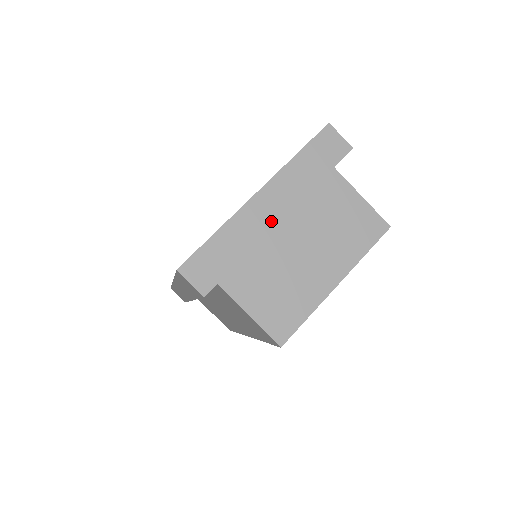
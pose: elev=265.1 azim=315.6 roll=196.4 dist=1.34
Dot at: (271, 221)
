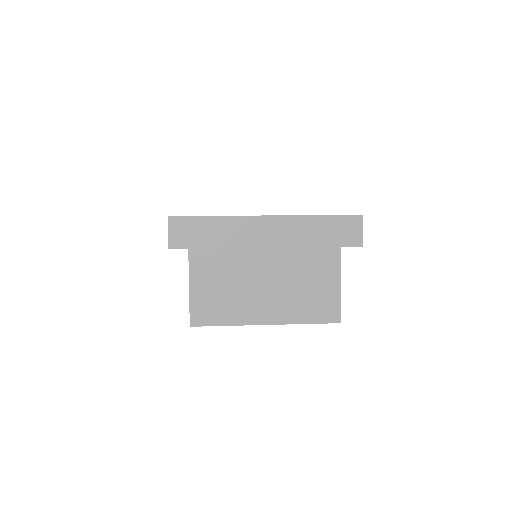
Dot at: (258, 242)
